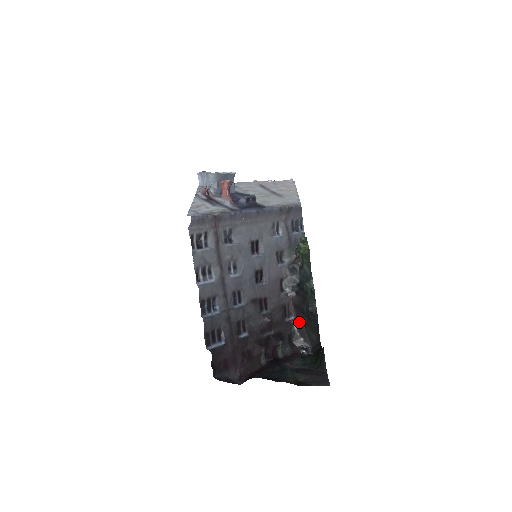
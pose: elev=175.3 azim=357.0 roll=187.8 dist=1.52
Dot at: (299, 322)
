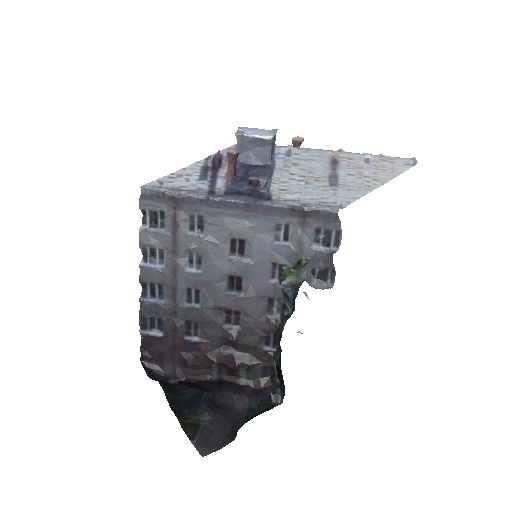
Dot at: (278, 360)
